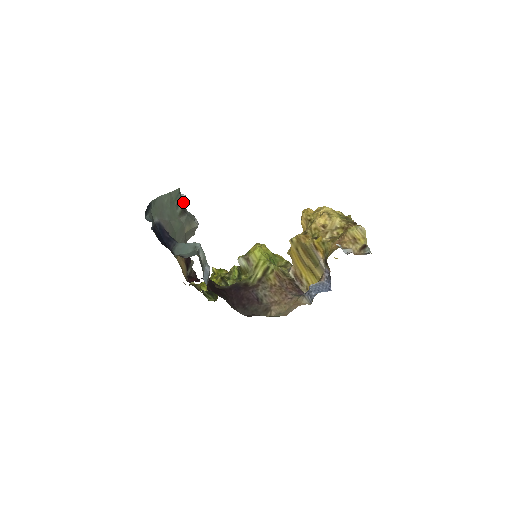
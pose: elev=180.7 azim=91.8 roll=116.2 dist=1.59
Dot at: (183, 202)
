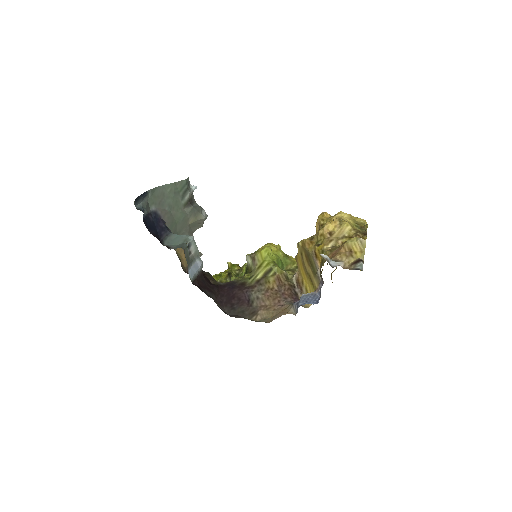
Dot at: (191, 193)
